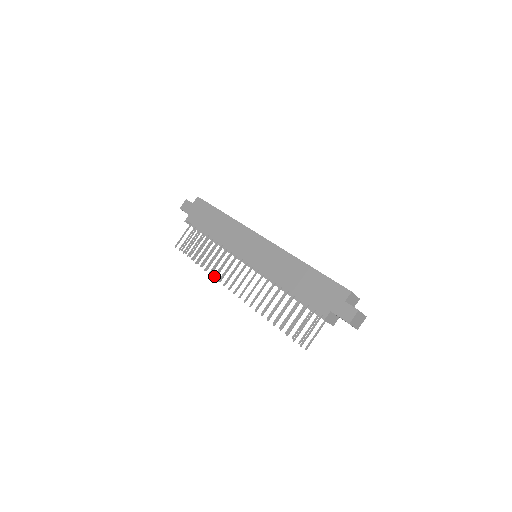
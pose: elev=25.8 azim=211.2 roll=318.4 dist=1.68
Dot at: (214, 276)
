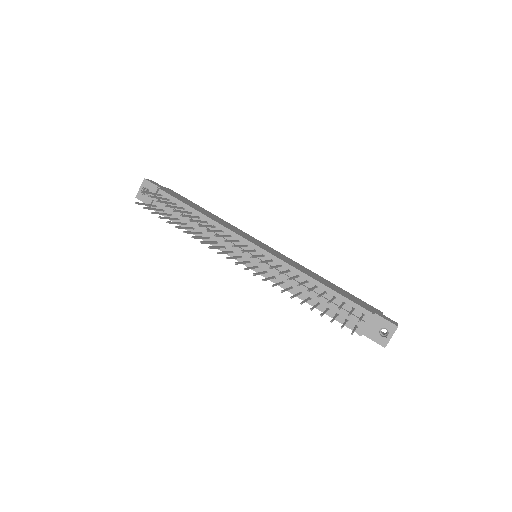
Dot at: (216, 234)
